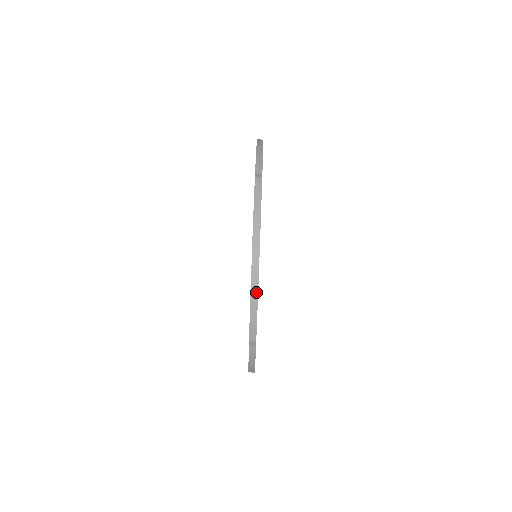
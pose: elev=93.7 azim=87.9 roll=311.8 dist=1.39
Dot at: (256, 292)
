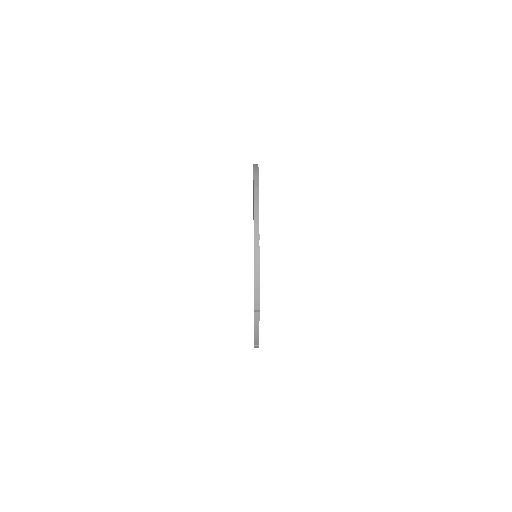
Dot at: occluded
